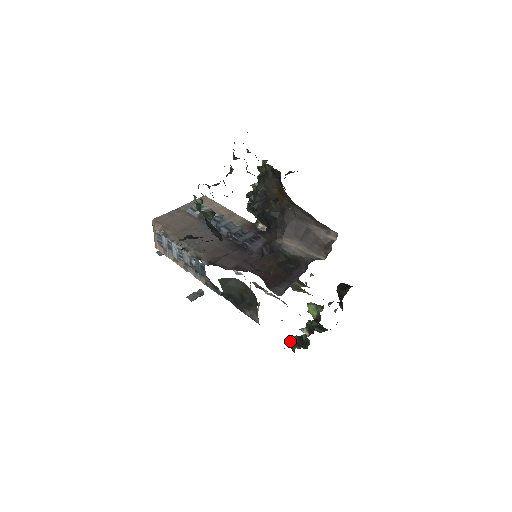
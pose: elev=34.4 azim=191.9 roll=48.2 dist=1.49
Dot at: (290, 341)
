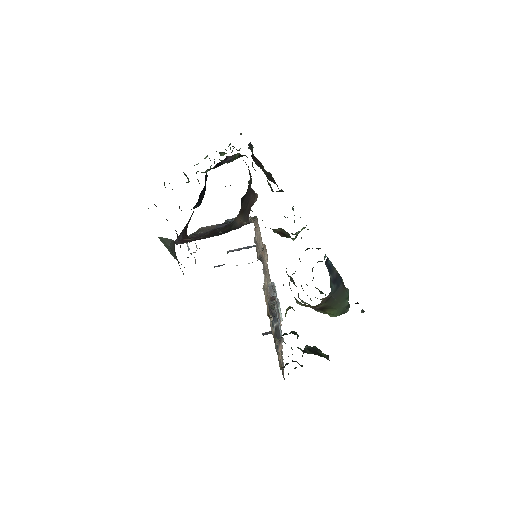
Dot at: occluded
